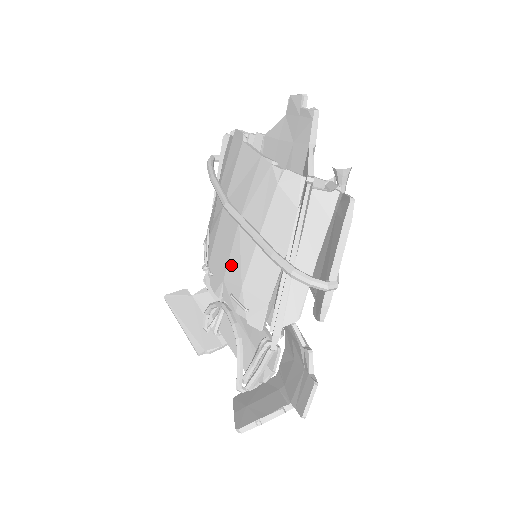
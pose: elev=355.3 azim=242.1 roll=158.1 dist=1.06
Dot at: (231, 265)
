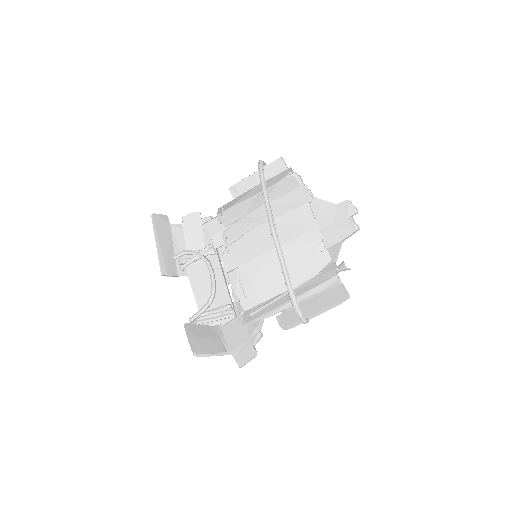
Dot at: (252, 264)
